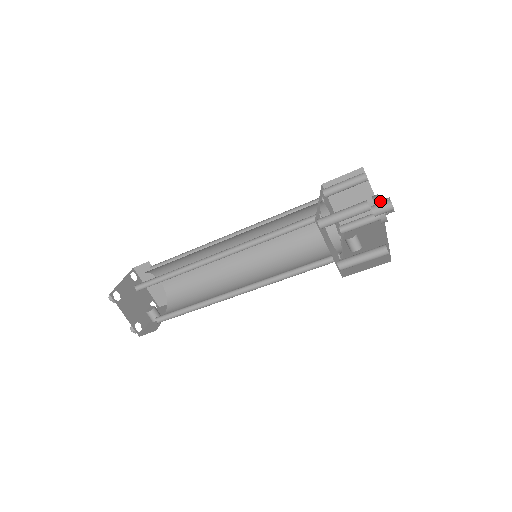
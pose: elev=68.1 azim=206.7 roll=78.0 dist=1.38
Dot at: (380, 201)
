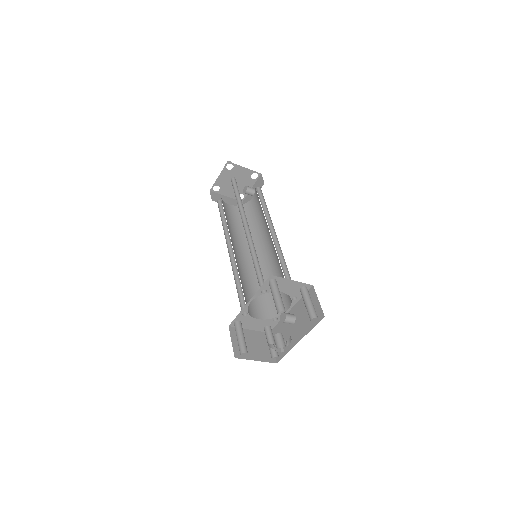
Dot at: (279, 339)
